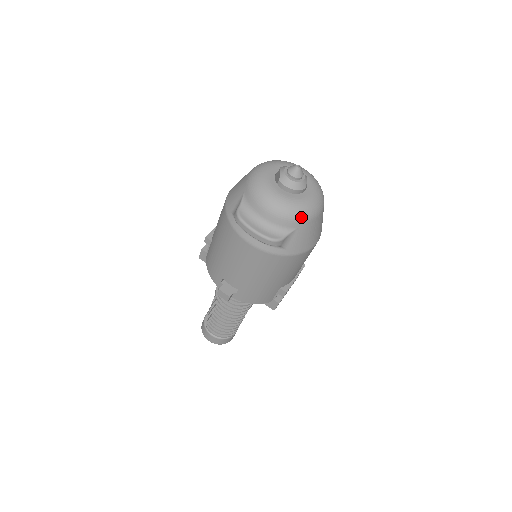
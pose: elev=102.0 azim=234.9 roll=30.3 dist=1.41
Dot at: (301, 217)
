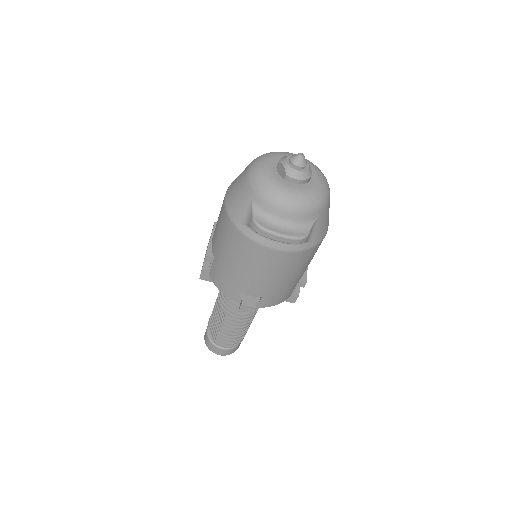
Dot at: (319, 205)
